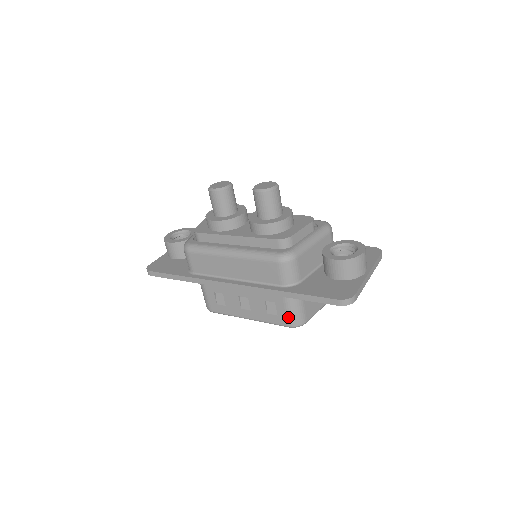
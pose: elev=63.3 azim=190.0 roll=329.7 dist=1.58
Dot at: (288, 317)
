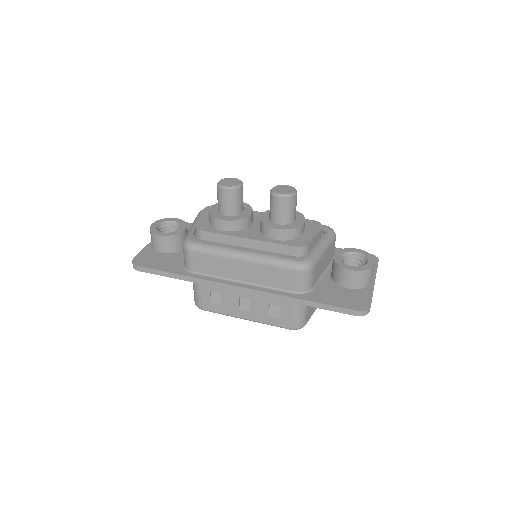
Dot at: (291, 320)
